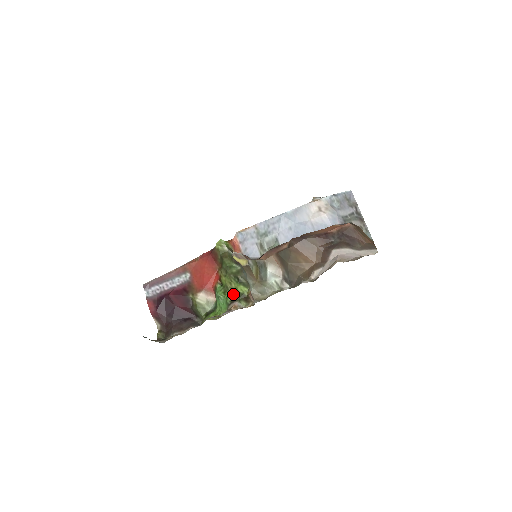
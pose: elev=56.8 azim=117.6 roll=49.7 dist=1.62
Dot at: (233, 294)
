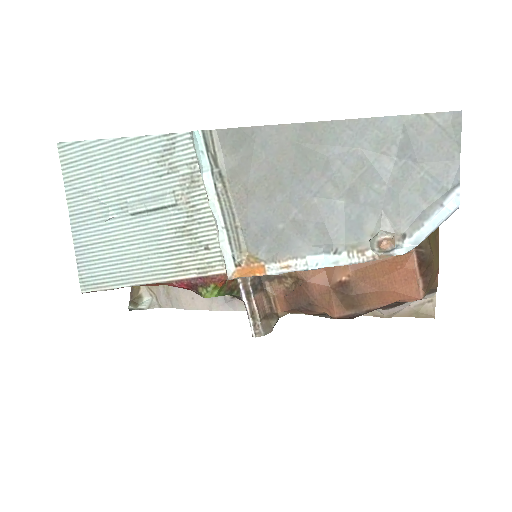
Dot at: occluded
